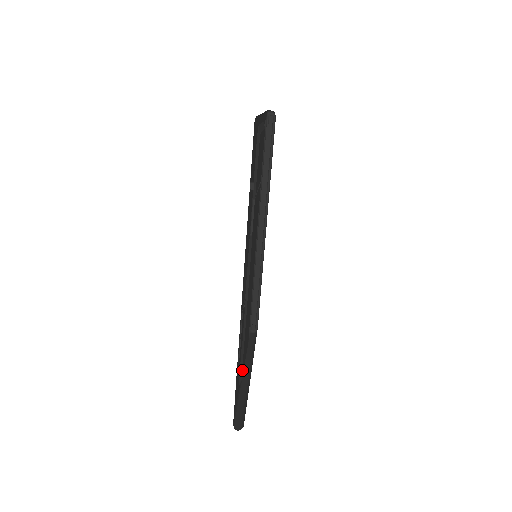
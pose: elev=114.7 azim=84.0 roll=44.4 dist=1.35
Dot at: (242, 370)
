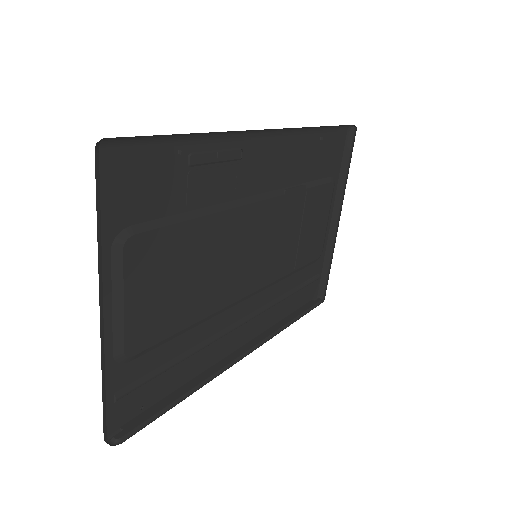
Dot at: (143, 239)
